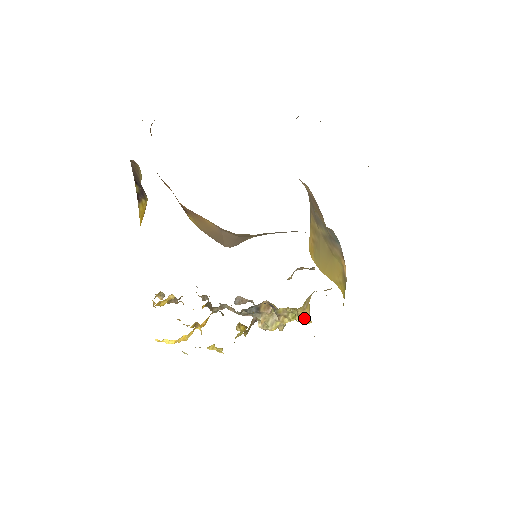
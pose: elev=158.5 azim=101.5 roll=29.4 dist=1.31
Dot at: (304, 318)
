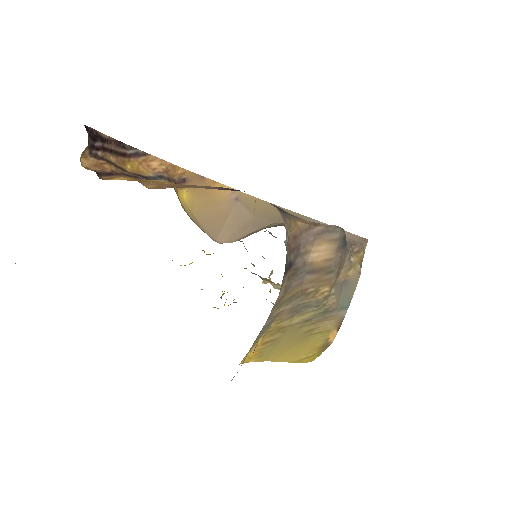
Dot at: occluded
